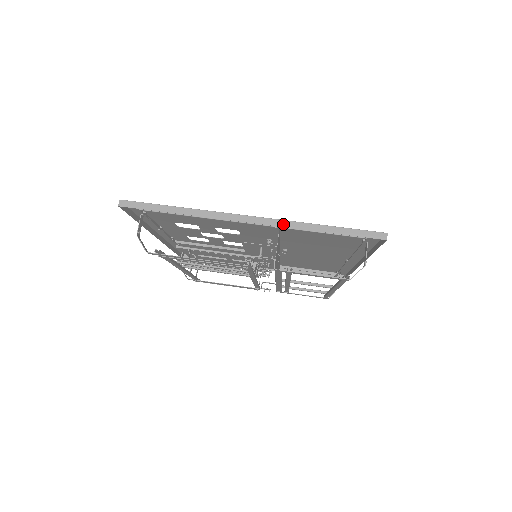
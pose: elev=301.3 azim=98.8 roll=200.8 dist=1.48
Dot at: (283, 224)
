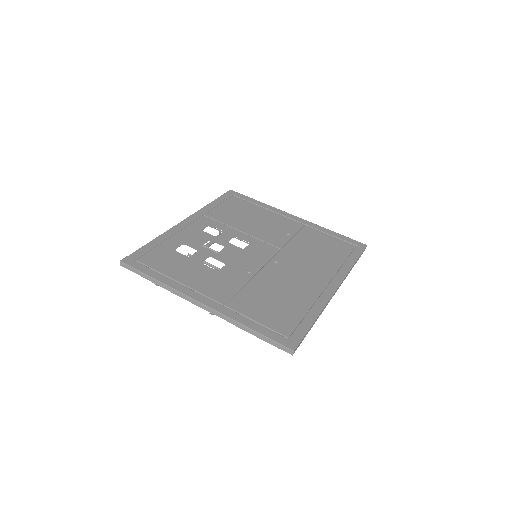
Dot at: (221, 316)
